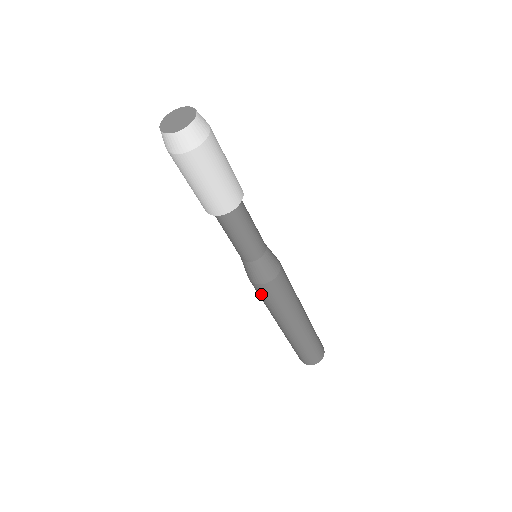
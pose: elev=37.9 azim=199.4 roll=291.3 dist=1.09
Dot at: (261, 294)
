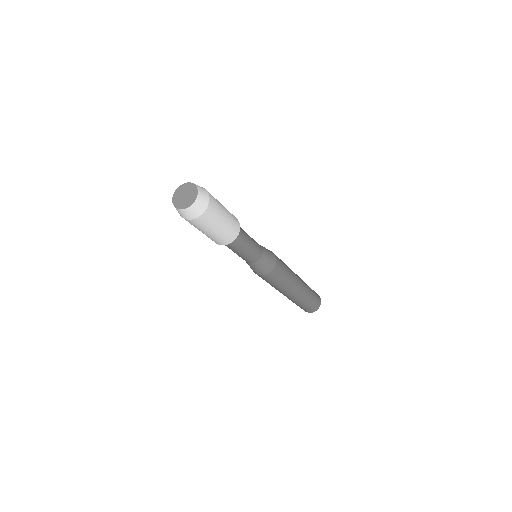
Dot at: (267, 280)
